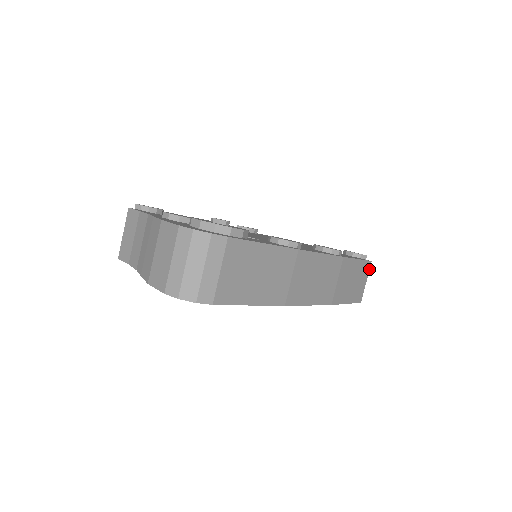
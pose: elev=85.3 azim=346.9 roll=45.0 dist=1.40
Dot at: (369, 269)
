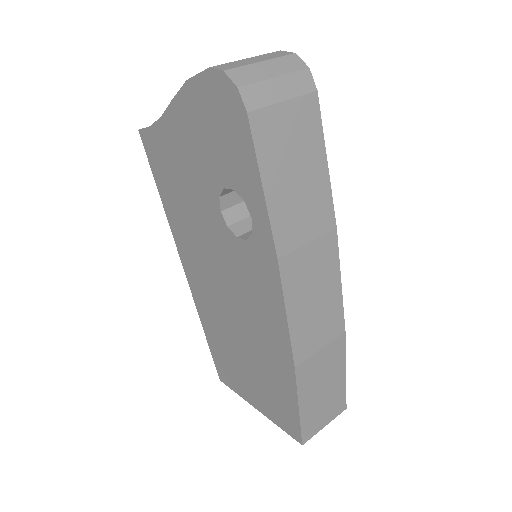
Dot at: occluded
